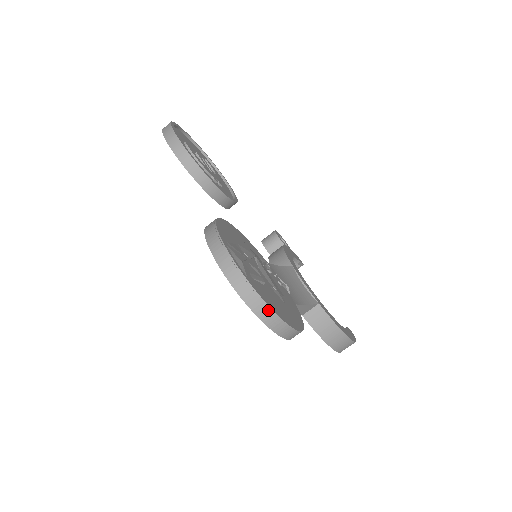
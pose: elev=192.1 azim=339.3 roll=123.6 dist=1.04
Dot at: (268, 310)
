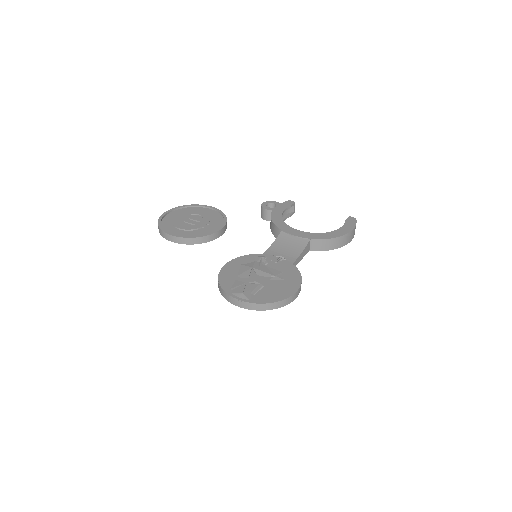
Dot at: (271, 304)
